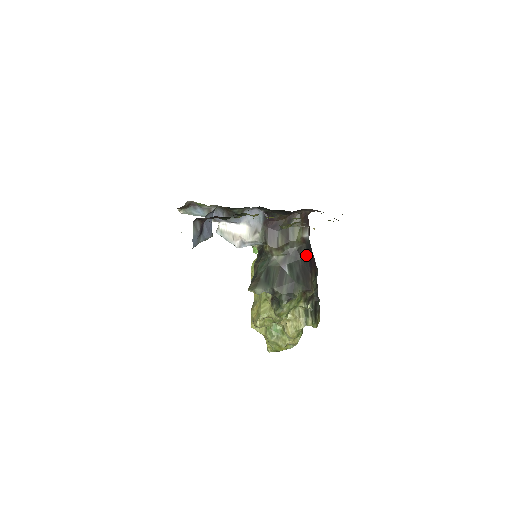
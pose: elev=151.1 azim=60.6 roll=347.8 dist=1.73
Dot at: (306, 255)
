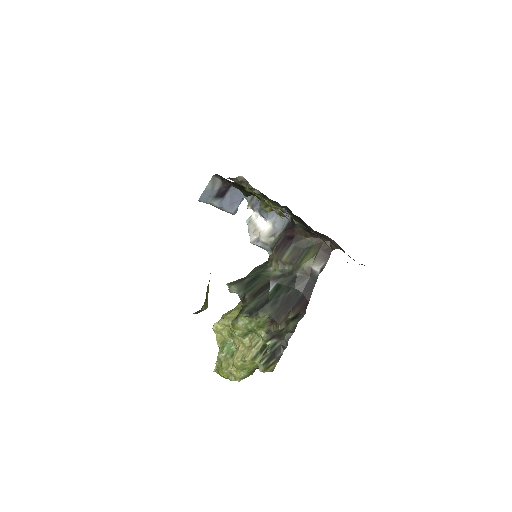
Dot at: (303, 288)
